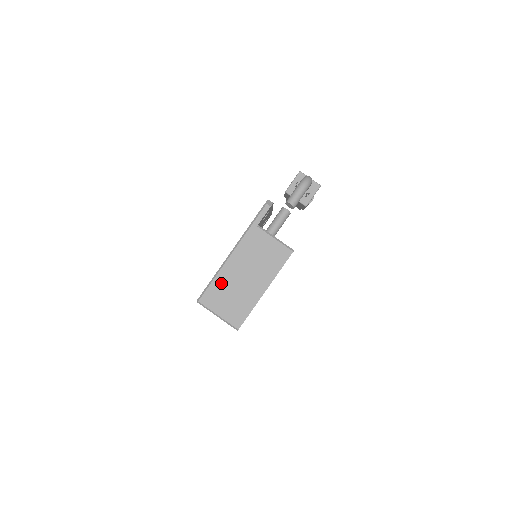
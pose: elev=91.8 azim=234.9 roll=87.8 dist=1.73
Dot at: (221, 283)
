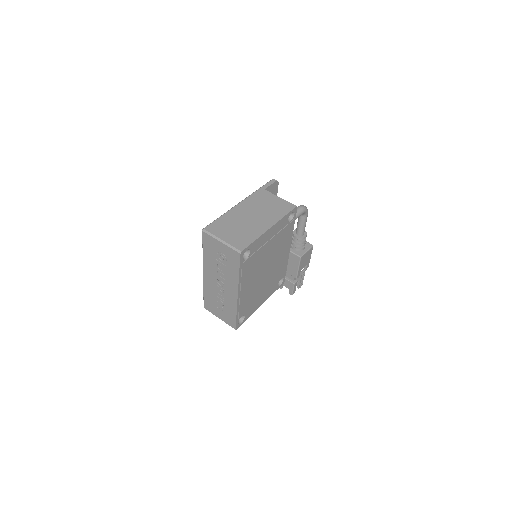
Dot at: (228, 219)
